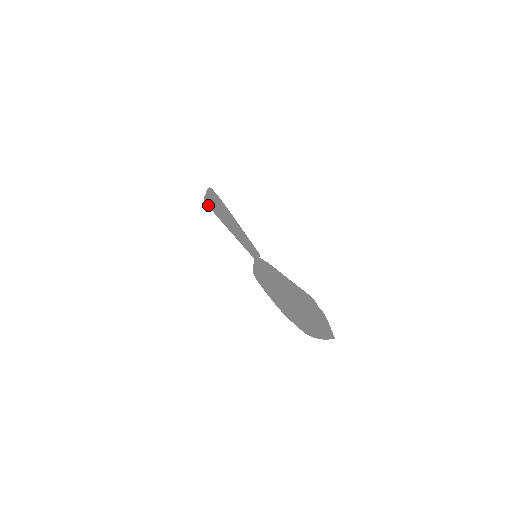
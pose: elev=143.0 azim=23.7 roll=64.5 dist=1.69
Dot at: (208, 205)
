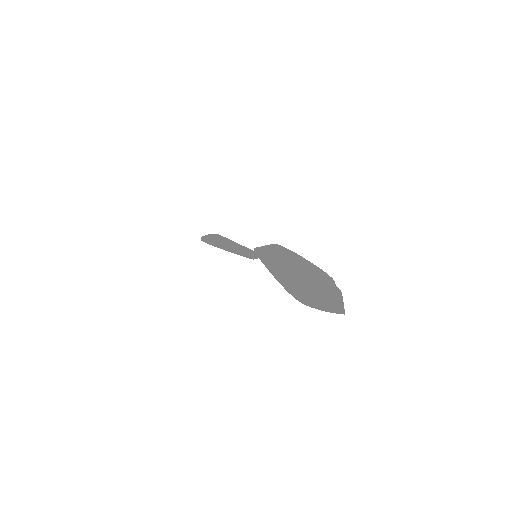
Dot at: (207, 236)
